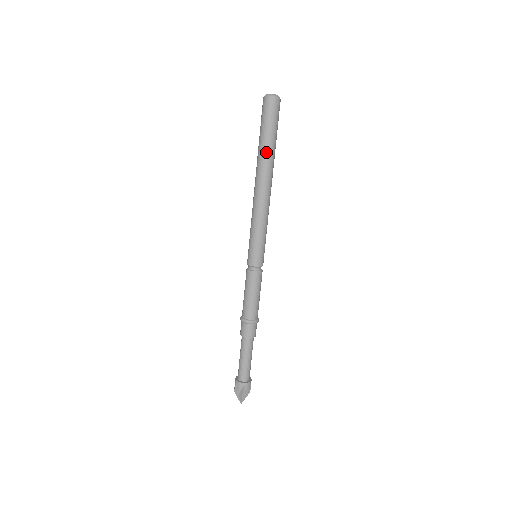
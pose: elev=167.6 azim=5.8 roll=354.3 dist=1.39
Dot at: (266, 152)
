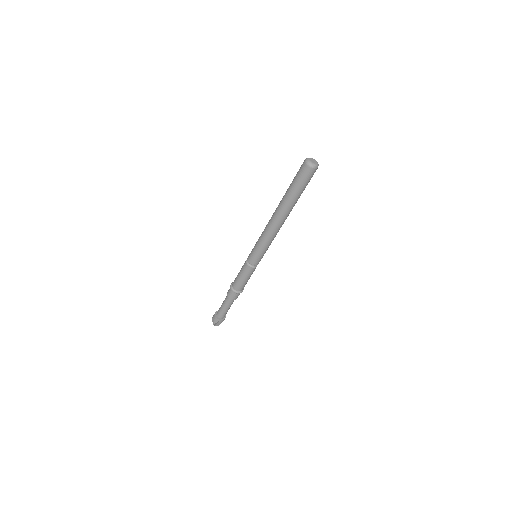
Dot at: (285, 197)
